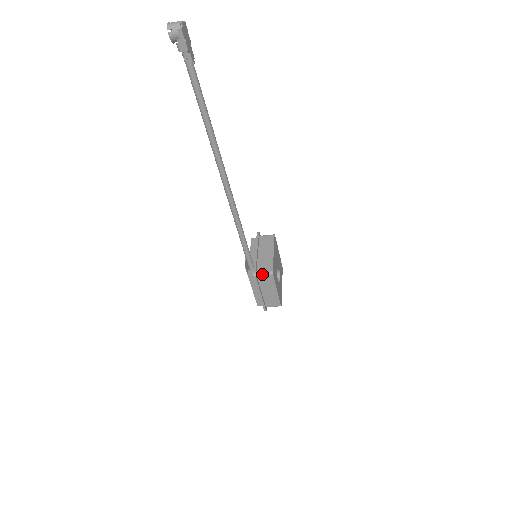
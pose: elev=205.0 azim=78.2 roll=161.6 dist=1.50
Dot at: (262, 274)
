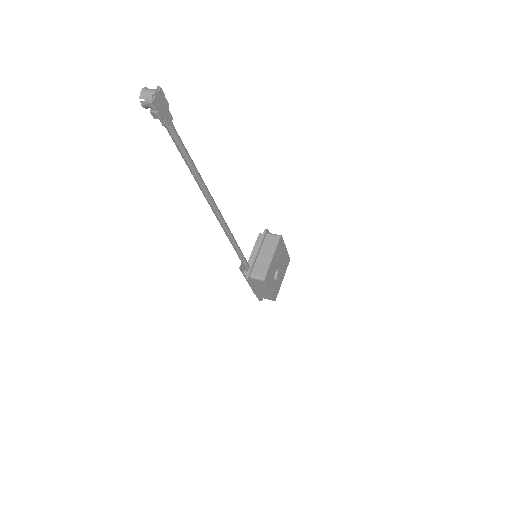
Dot at: (255, 278)
